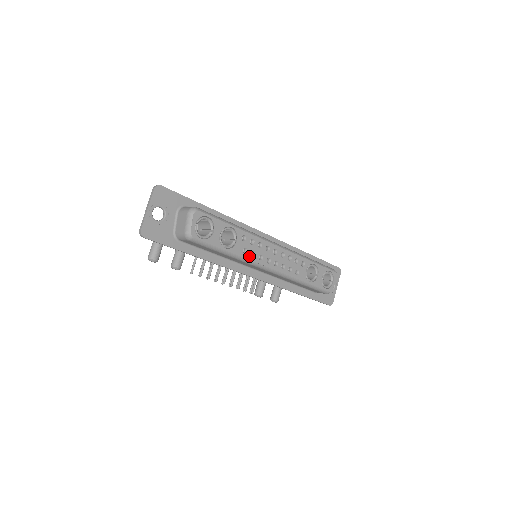
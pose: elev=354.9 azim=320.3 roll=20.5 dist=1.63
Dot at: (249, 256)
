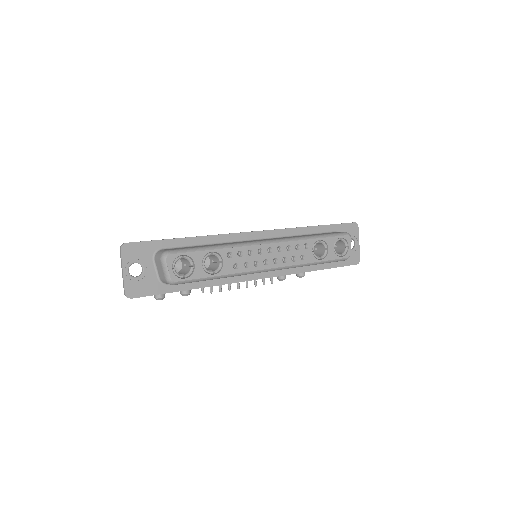
Dot at: (242, 269)
